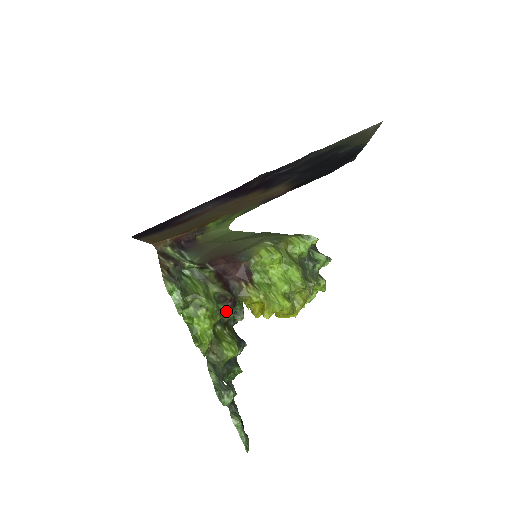
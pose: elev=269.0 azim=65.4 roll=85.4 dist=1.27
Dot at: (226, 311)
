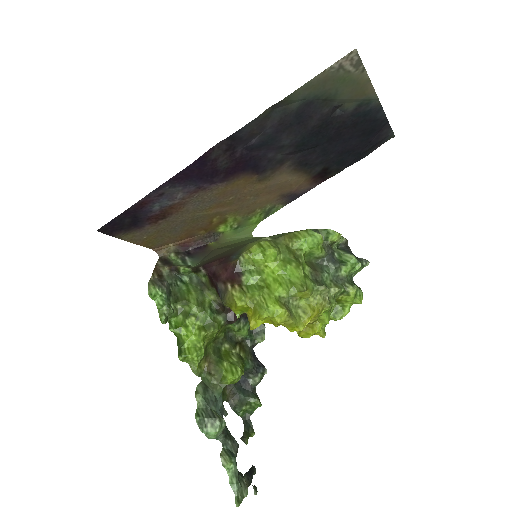
Dot at: (234, 326)
